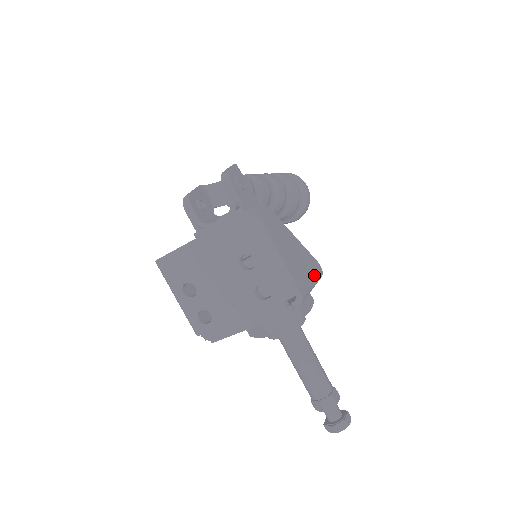
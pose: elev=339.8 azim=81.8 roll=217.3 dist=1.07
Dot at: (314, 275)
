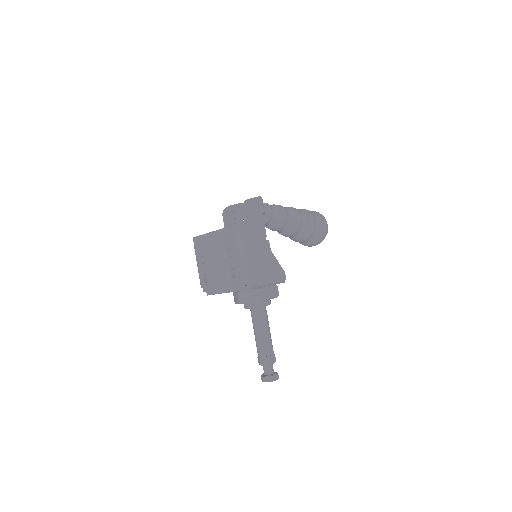
Dot at: (274, 276)
